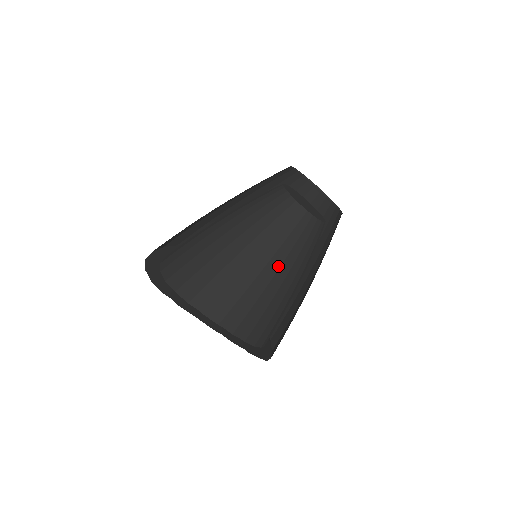
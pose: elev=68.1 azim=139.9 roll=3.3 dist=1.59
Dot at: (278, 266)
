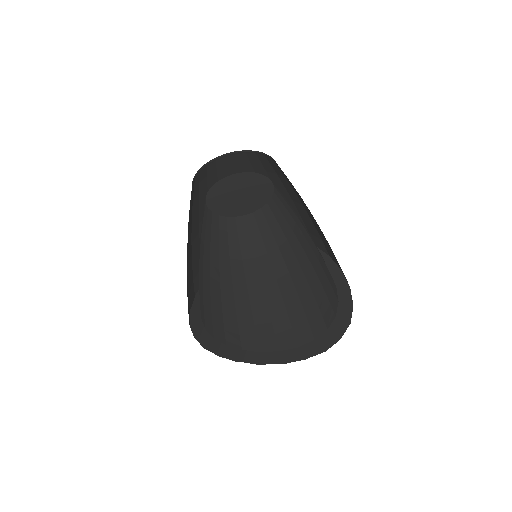
Dot at: (244, 282)
